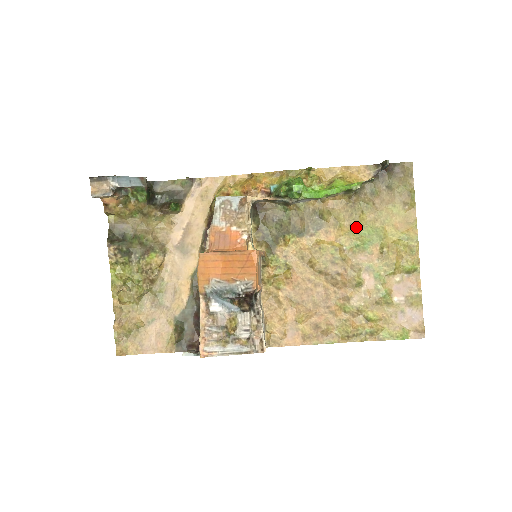
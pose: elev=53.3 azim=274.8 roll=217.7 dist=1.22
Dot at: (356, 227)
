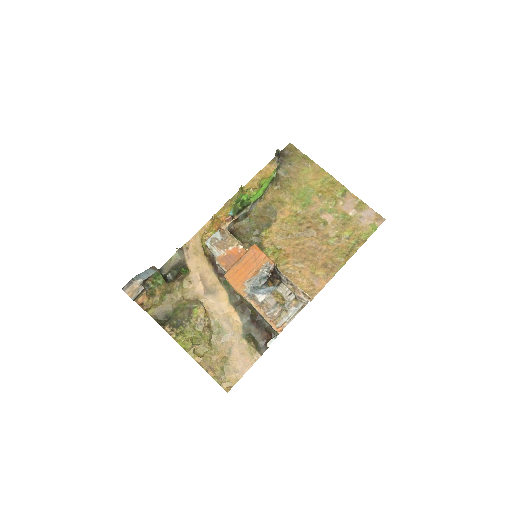
Dot at: (294, 197)
